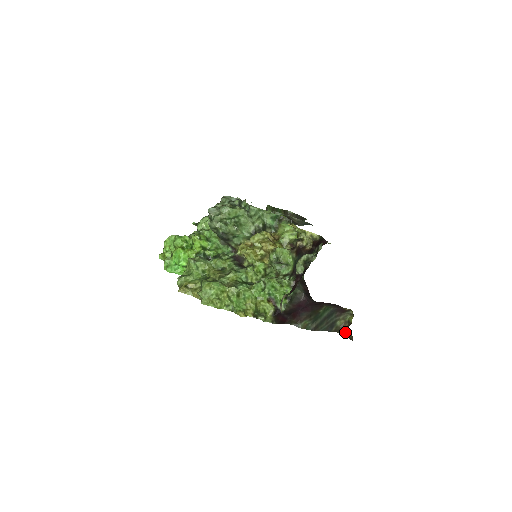
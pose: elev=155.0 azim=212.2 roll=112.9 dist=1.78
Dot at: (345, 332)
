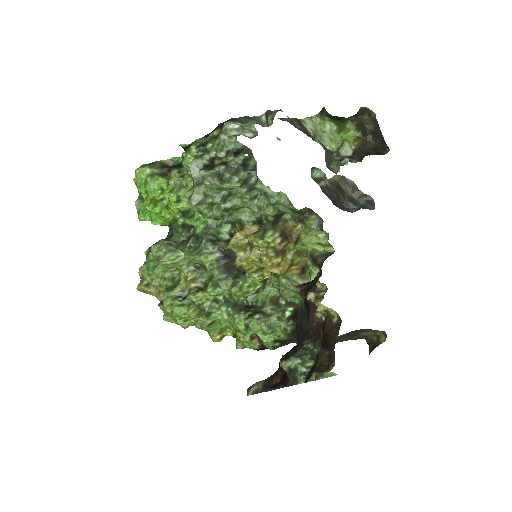
Dot at: occluded
